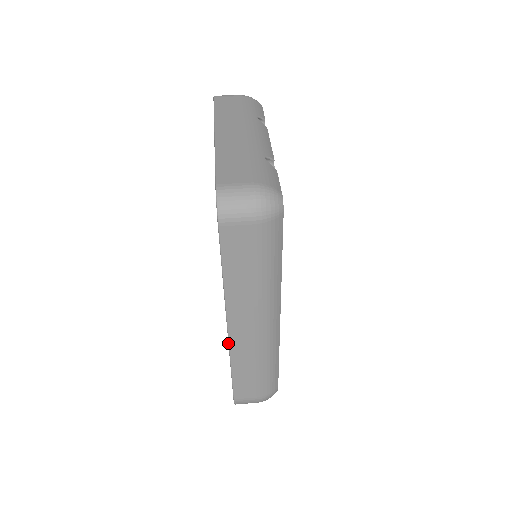
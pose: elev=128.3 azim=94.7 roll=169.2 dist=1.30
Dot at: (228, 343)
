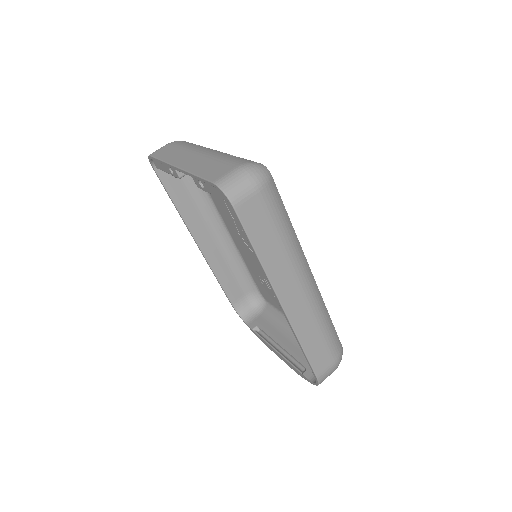
Dot at: (287, 319)
